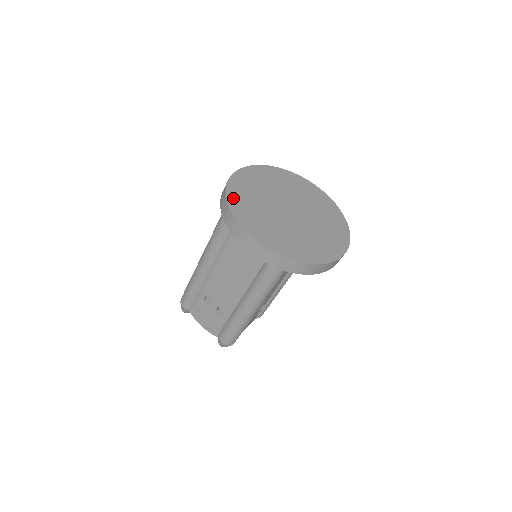
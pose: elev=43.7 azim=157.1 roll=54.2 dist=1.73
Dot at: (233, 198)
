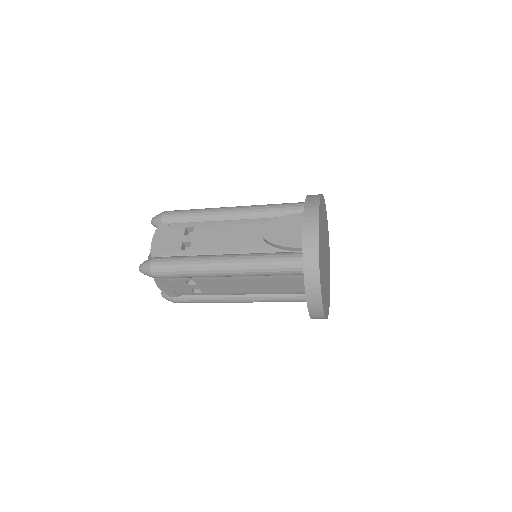
Dot at: occluded
